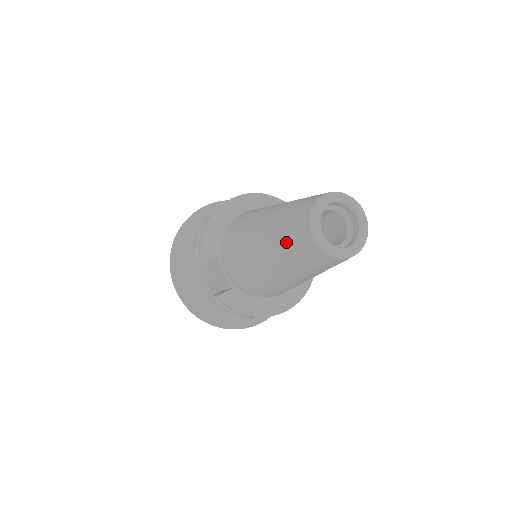
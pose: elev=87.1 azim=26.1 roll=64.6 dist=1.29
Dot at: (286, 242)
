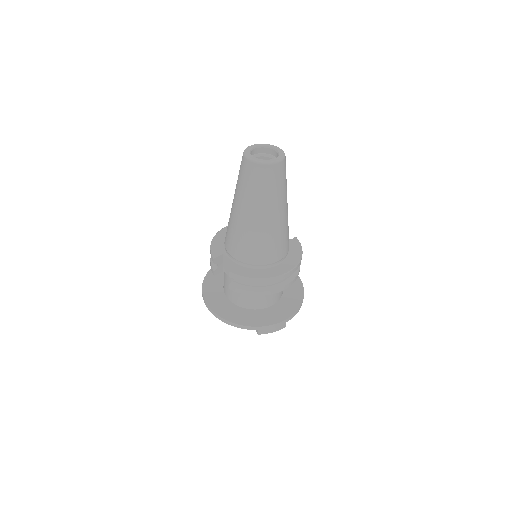
Dot at: (241, 182)
